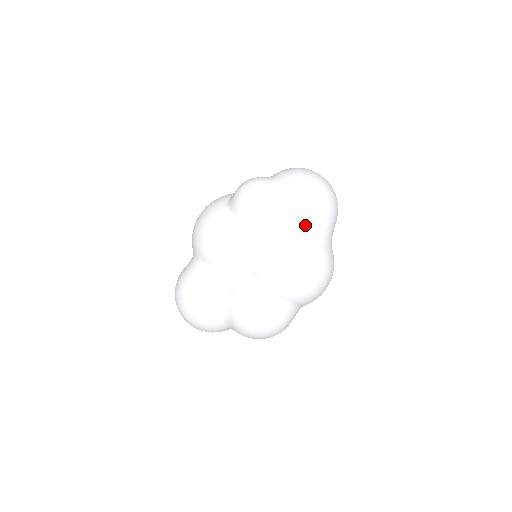
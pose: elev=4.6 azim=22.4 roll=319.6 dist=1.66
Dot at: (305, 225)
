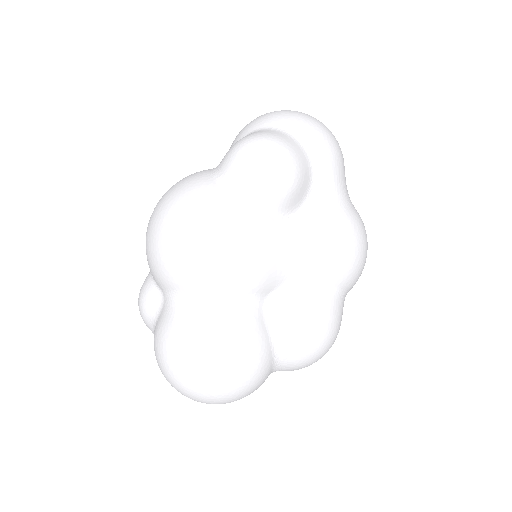
Dot at: (341, 184)
